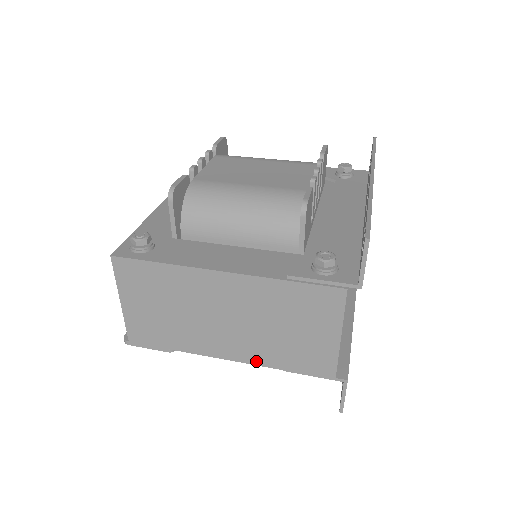
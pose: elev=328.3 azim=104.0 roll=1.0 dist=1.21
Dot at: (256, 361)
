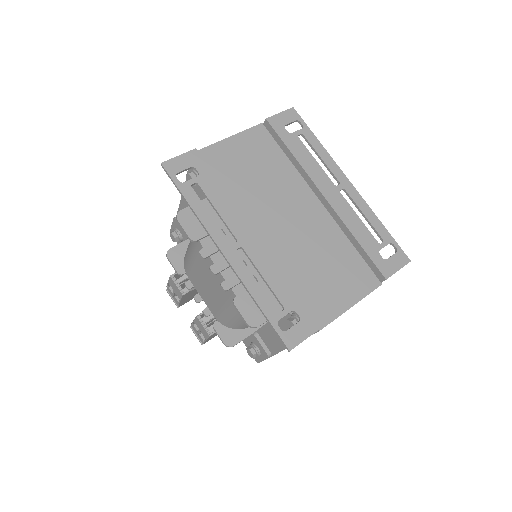
Dot at: occluded
